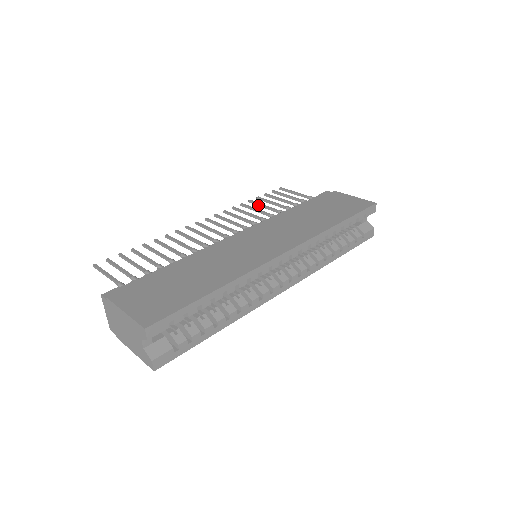
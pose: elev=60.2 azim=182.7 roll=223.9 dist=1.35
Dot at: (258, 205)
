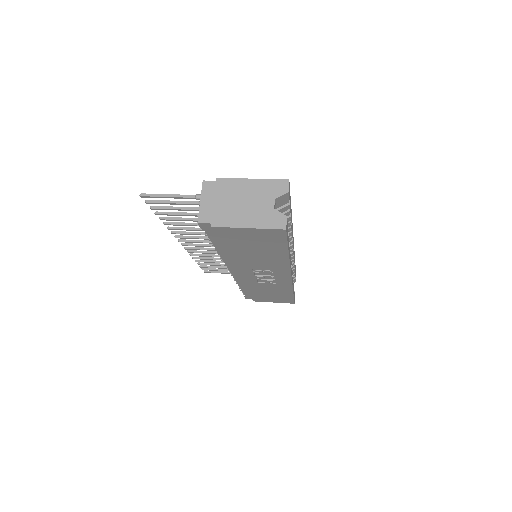
Dot at: (208, 261)
